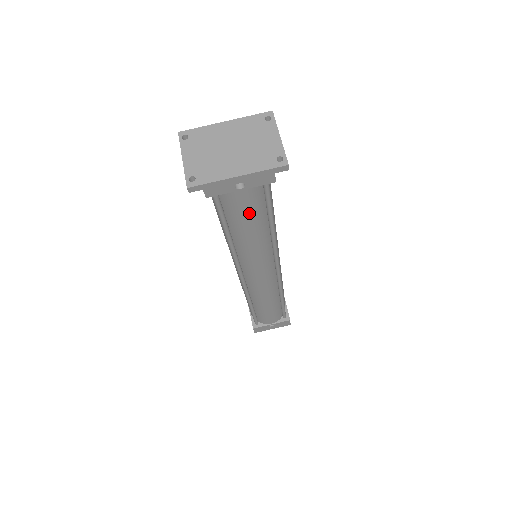
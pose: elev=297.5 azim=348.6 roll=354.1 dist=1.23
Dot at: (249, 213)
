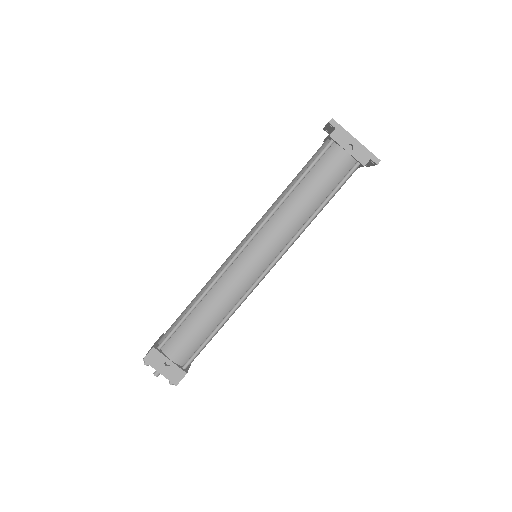
Dot at: (327, 177)
